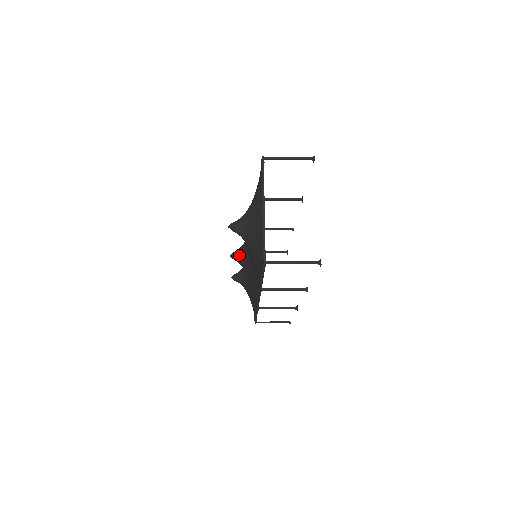
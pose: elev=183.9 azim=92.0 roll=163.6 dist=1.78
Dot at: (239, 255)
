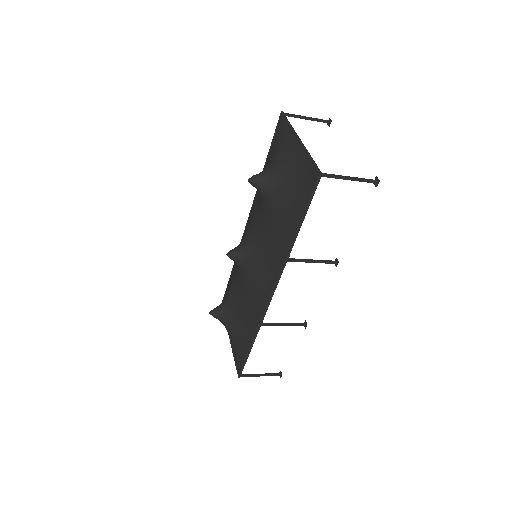
Dot at: (239, 249)
